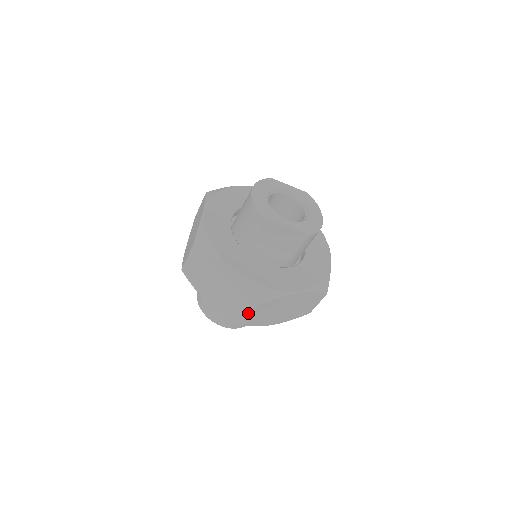
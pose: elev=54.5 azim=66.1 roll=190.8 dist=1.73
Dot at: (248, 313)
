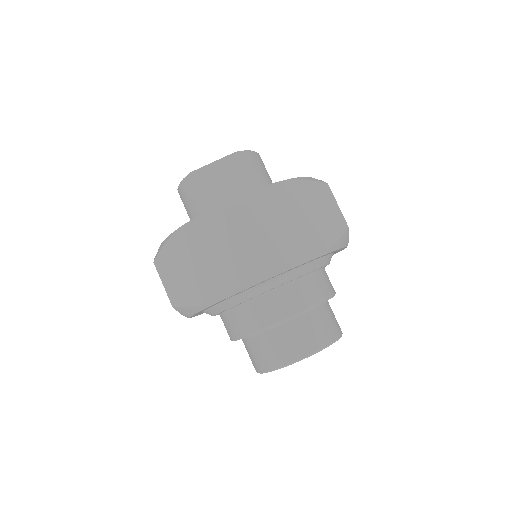
Dot at: (242, 241)
